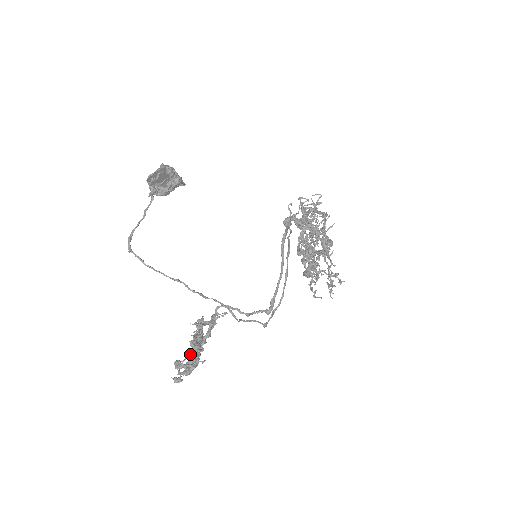
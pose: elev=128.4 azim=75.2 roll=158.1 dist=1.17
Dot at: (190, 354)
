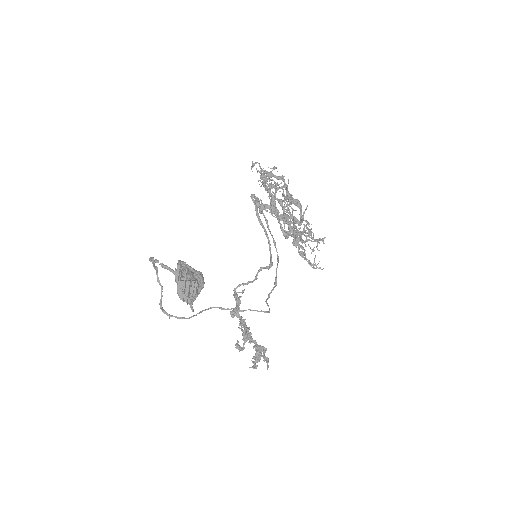
Dot at: occluded
